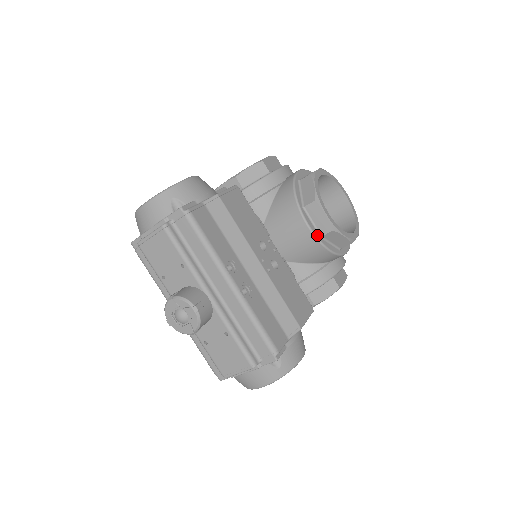
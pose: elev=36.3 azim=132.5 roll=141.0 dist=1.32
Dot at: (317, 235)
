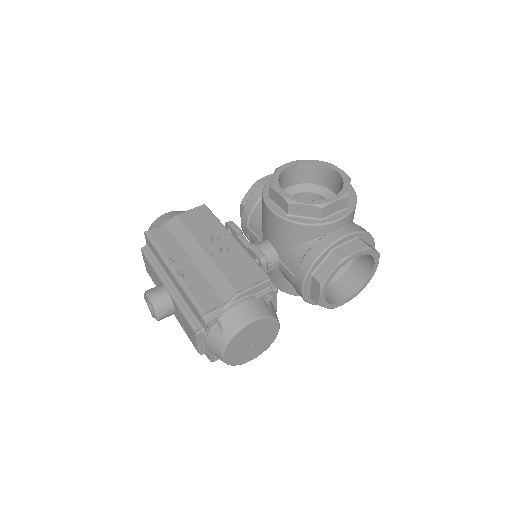
Dot at: (282, 215)
